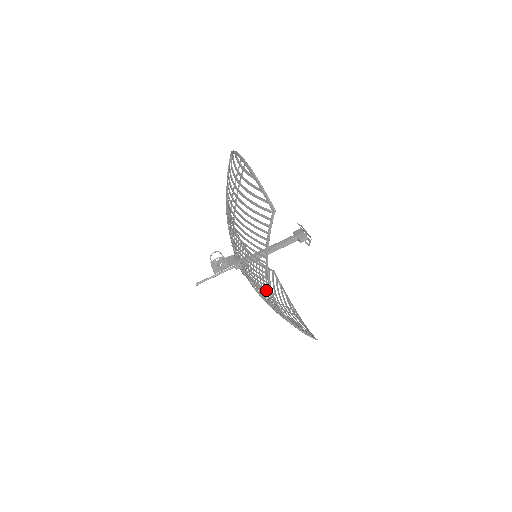
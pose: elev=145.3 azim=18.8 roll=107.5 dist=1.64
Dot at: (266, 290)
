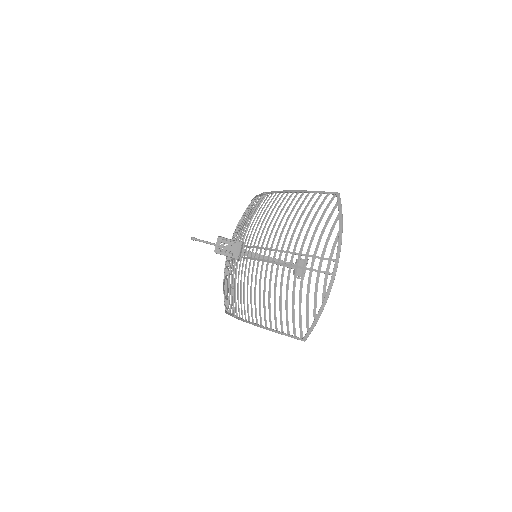
Dot at: (236, 310)
